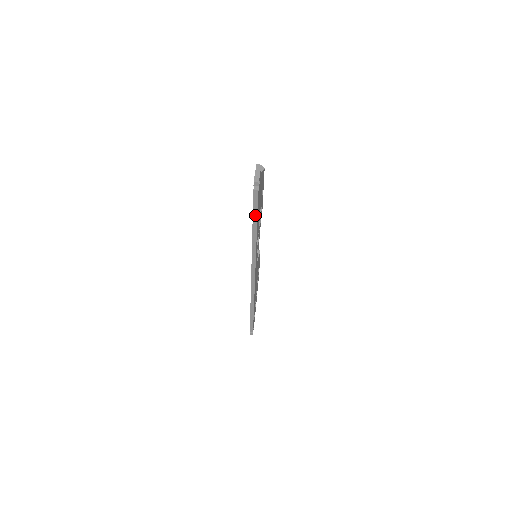
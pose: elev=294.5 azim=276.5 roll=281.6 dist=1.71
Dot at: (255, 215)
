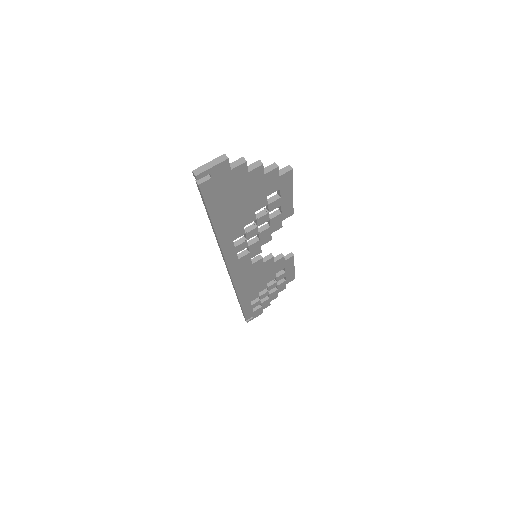
Dot at: (207, 211)
